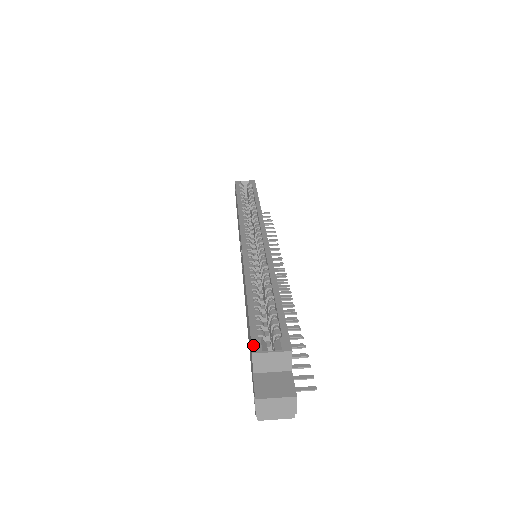
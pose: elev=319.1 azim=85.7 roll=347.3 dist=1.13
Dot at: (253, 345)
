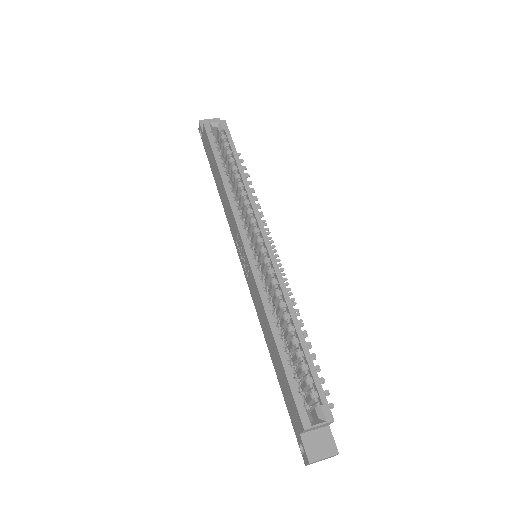
Dot at: (302, 420)
